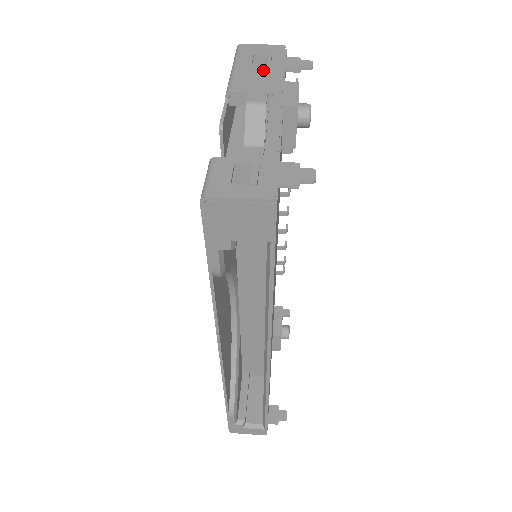
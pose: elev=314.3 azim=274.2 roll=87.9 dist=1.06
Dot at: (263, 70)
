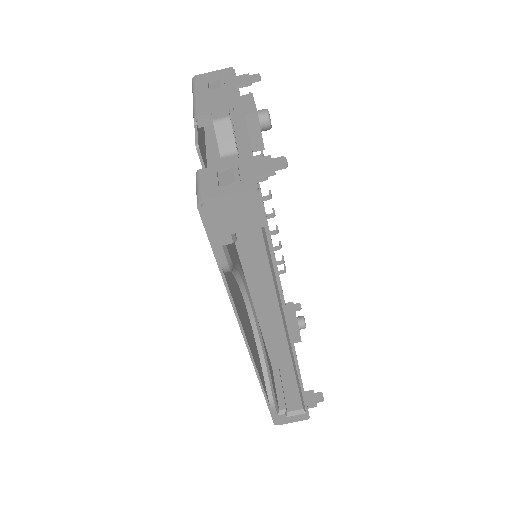
Dot at: (219, 92)
